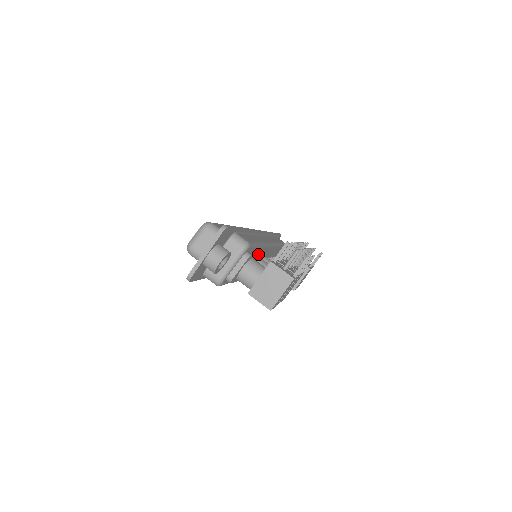
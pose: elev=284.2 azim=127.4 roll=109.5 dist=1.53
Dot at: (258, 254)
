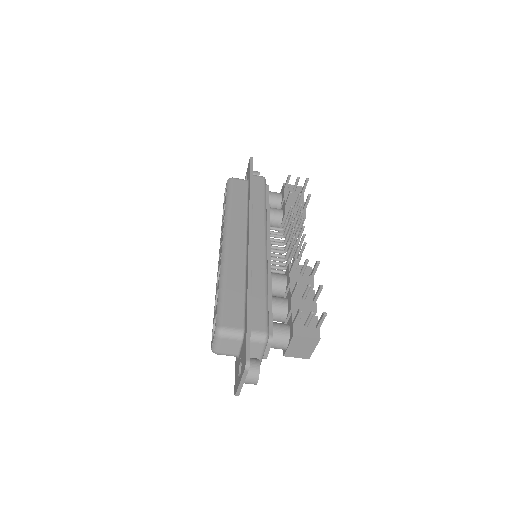
Dot at: occluded
